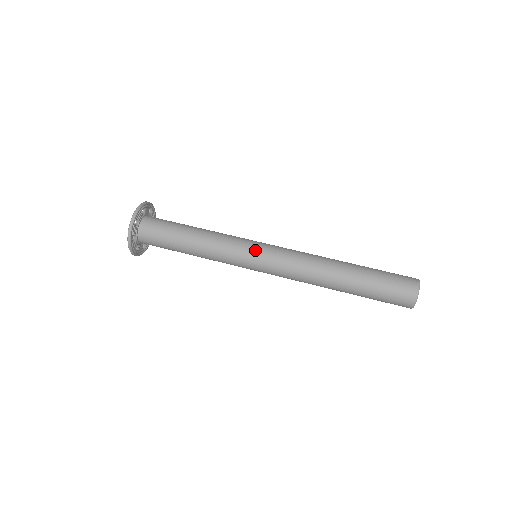
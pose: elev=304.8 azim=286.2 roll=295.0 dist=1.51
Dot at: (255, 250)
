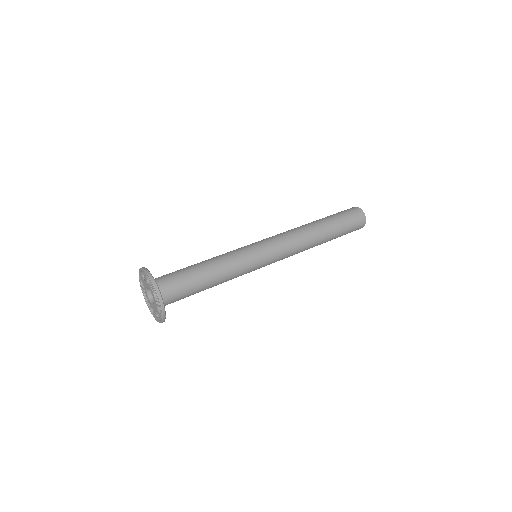
Dot at: (261, 252)
